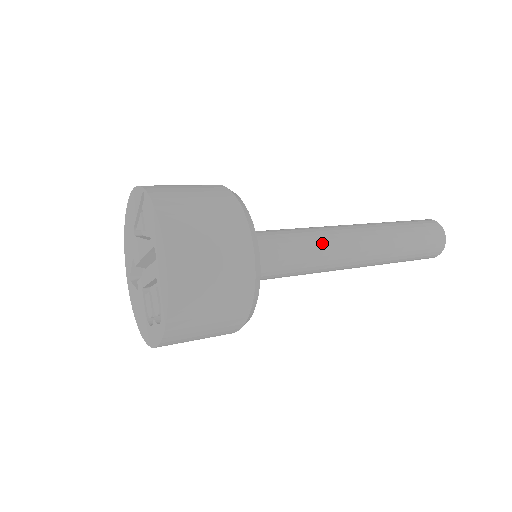
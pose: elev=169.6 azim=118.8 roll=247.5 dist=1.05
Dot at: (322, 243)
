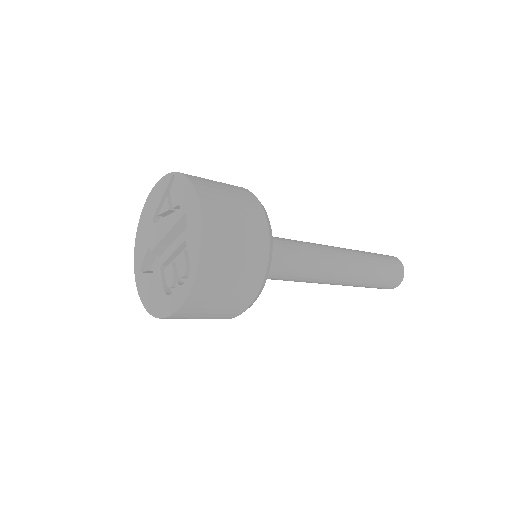
Dot at: (311, 250)
